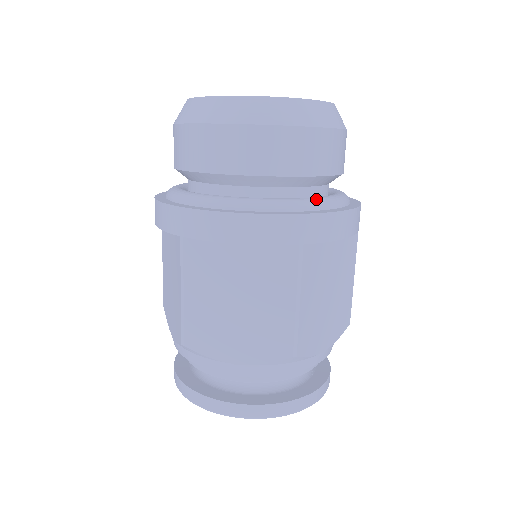
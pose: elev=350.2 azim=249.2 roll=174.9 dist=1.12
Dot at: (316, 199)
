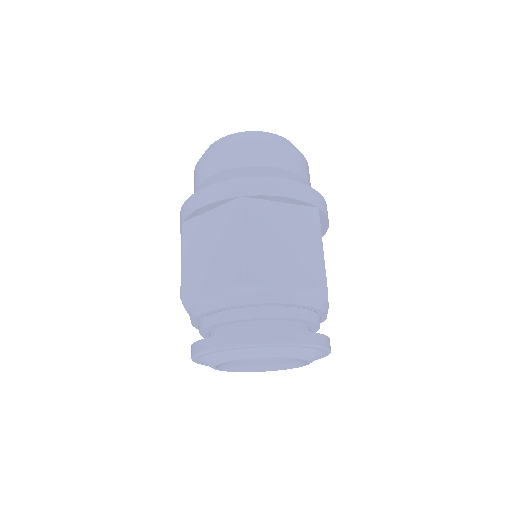
Dot at: occluded
